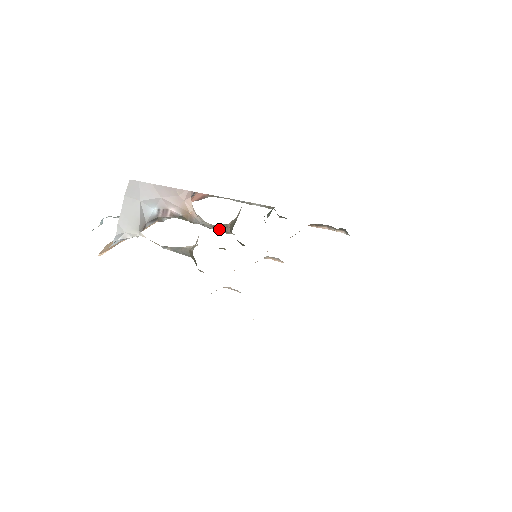
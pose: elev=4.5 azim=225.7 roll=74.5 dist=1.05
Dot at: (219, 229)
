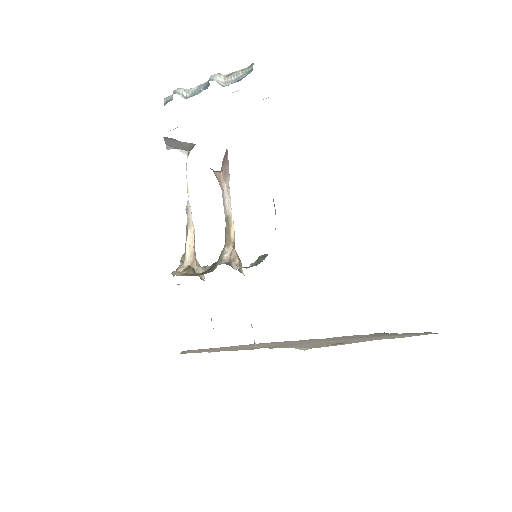
Dot at: (225, 231)
